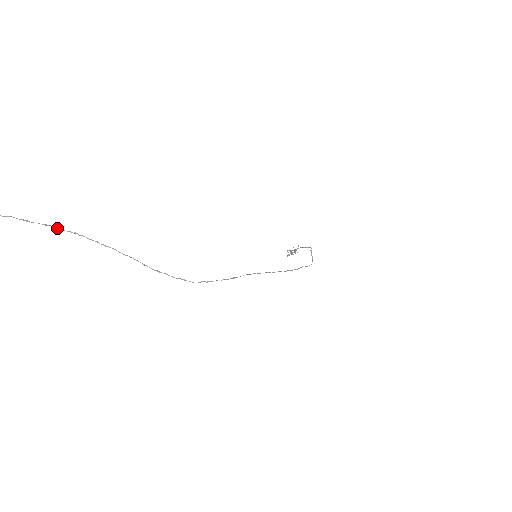
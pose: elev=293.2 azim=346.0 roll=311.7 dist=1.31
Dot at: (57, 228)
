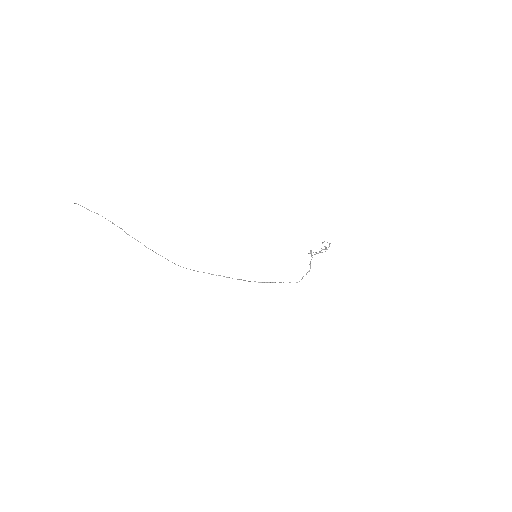
Dot at: occluded
